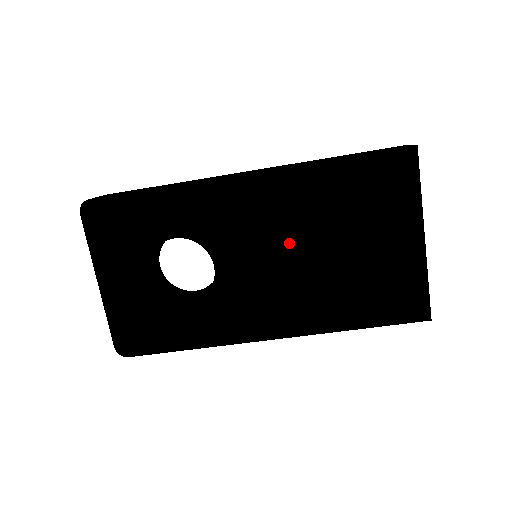
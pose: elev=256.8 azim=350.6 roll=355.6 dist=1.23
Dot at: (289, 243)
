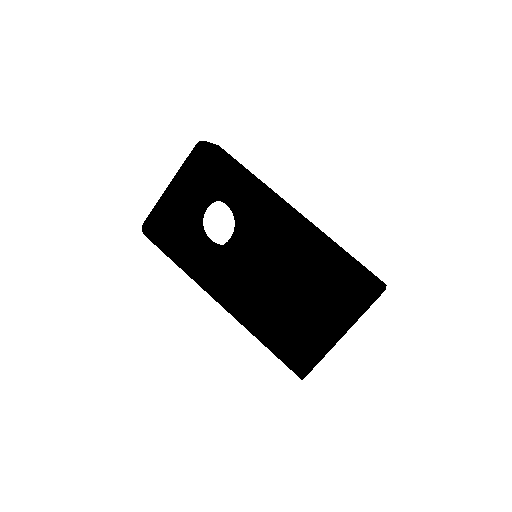
Dot at: (276, 268)
